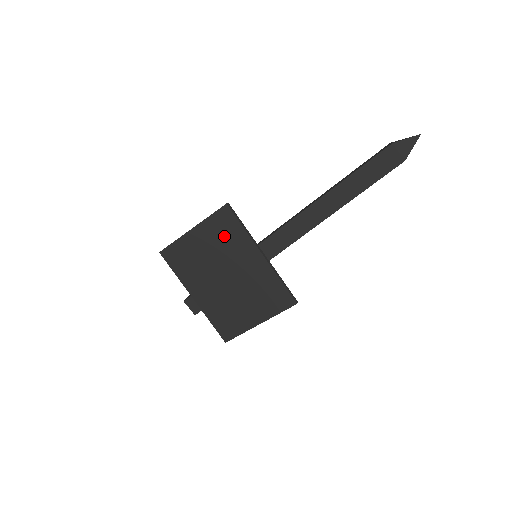
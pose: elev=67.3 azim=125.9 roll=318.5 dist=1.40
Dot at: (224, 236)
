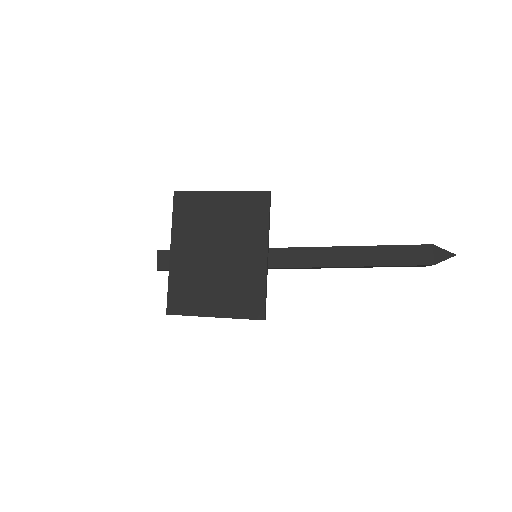
Dot at: (246, 217)
